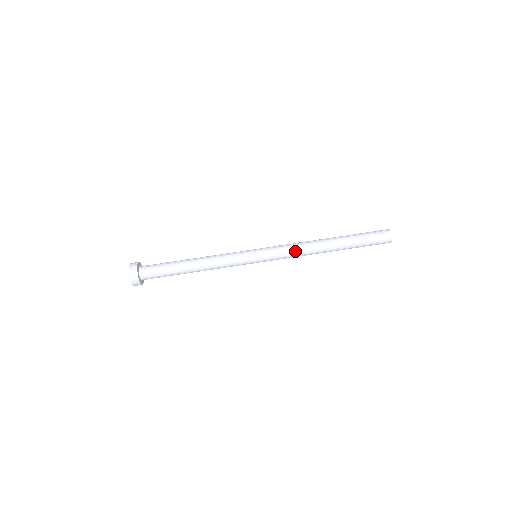
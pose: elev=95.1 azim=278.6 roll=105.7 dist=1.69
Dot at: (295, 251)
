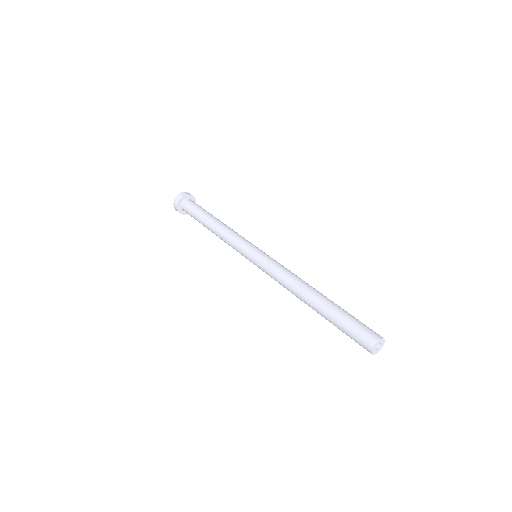
Dot at: (289, 271)
